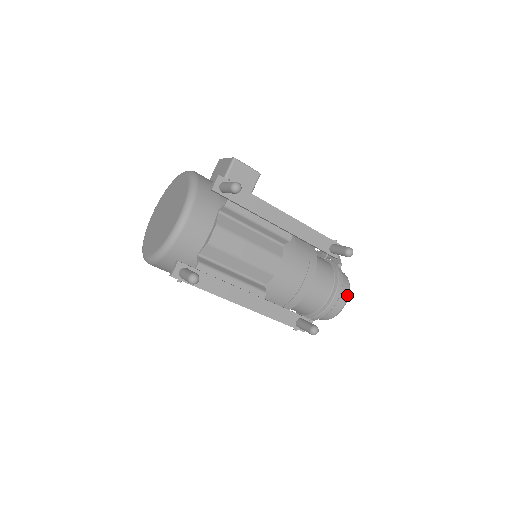
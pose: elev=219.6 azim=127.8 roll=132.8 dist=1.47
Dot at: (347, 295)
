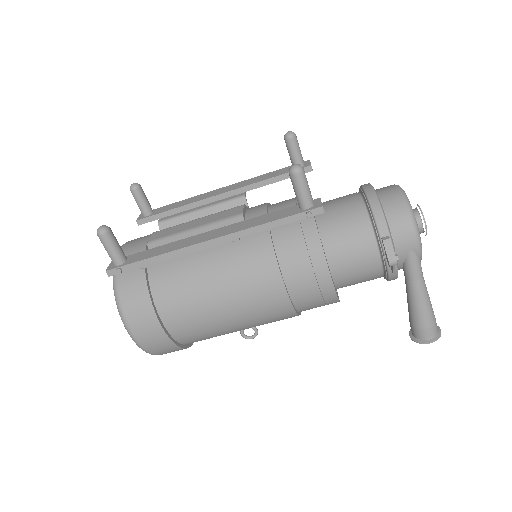
Dot at: (393, 186)
